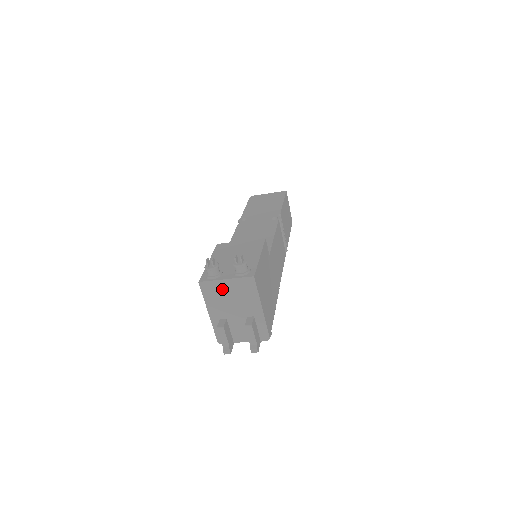
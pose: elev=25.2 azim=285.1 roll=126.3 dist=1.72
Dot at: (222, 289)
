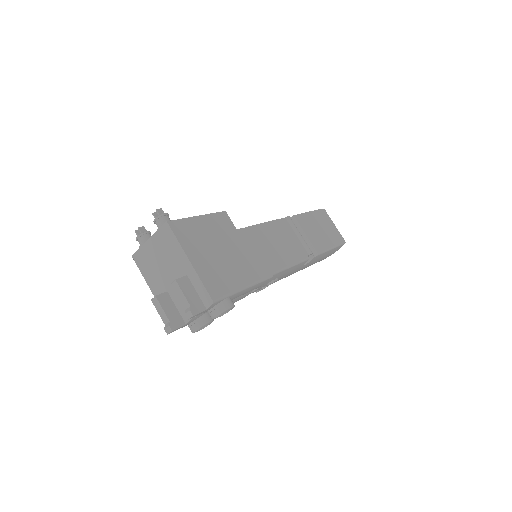
Dot at: (150, 254)
